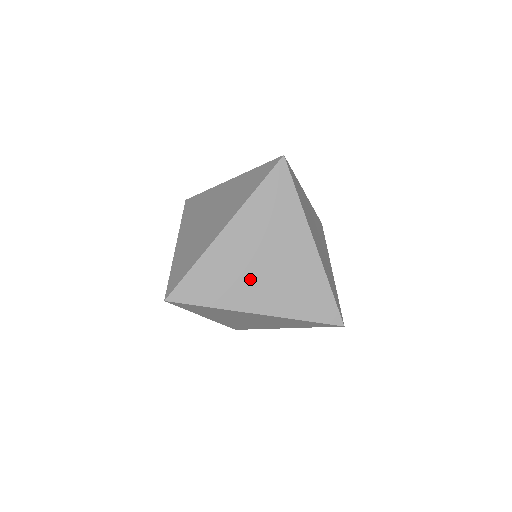
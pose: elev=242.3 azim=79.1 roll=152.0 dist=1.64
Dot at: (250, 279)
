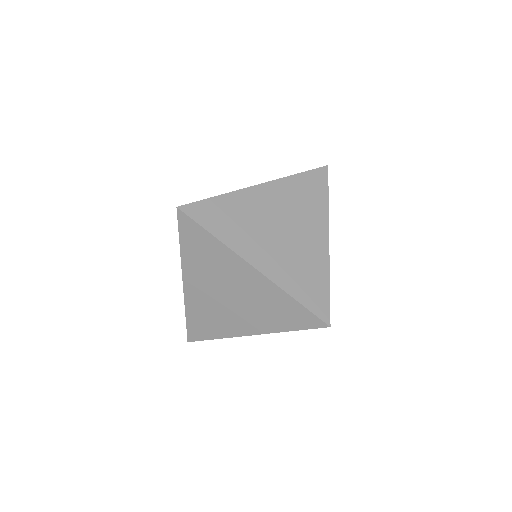
Dot at: (228, 312)
